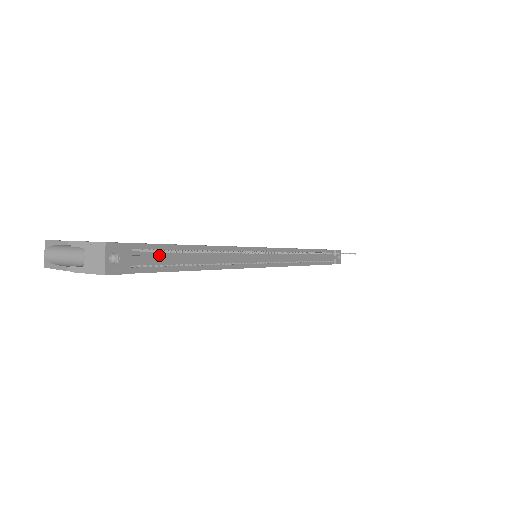
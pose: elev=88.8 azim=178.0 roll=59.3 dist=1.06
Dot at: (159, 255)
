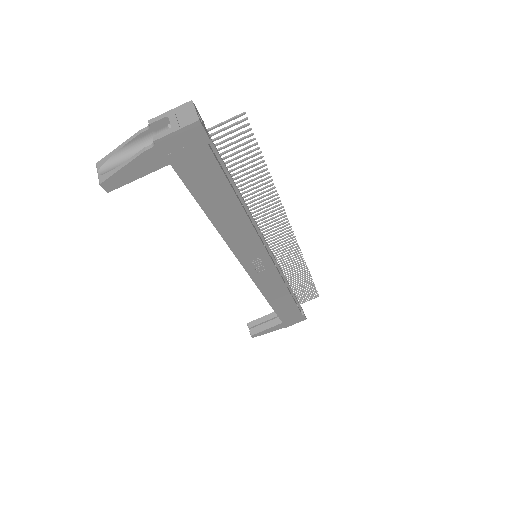
Dot at: (217, 157)
